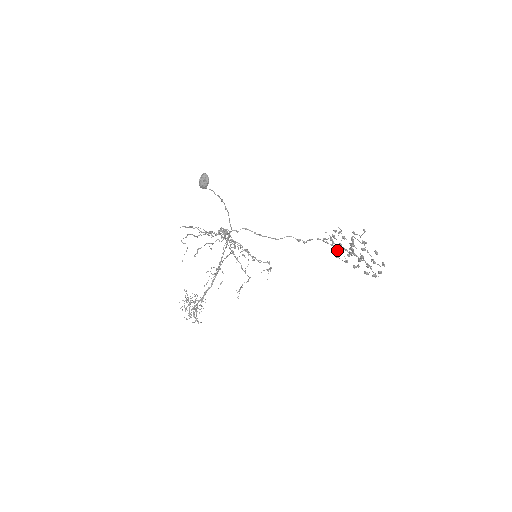
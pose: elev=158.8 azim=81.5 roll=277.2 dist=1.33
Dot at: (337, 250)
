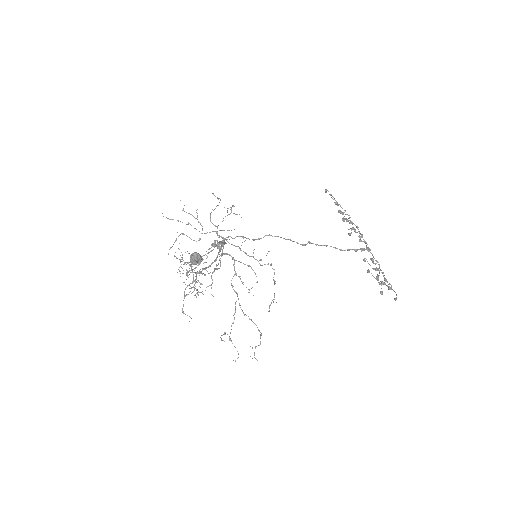
Dot at: (342, 213)
